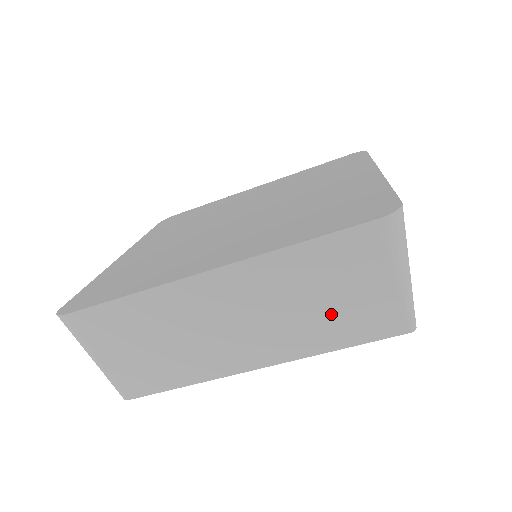
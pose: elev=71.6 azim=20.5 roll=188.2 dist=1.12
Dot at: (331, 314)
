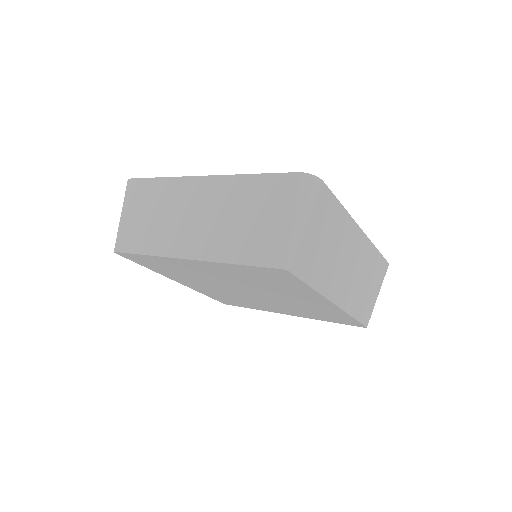
Dot at: (245, 232)
